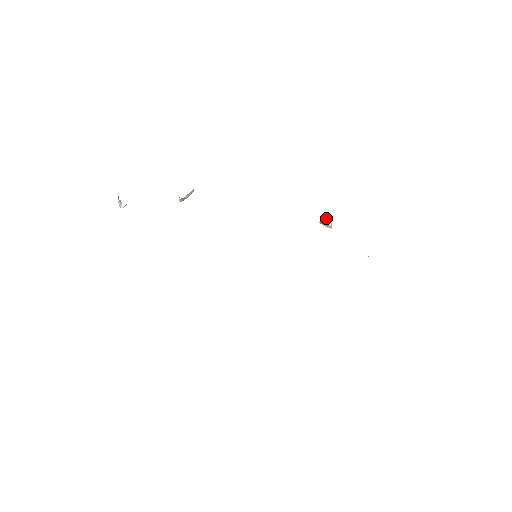
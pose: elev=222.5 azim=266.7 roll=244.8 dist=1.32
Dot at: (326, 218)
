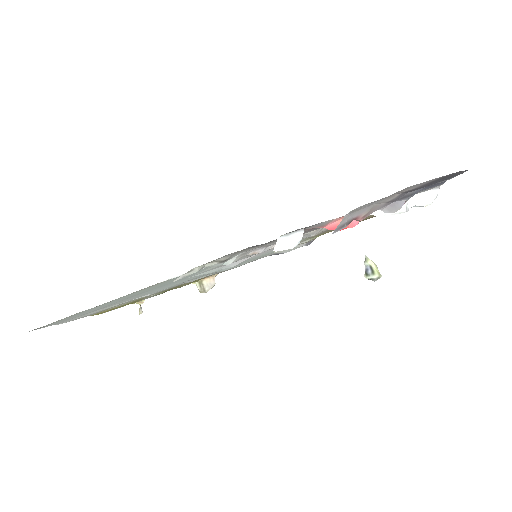
Dot at: (365, 258)
